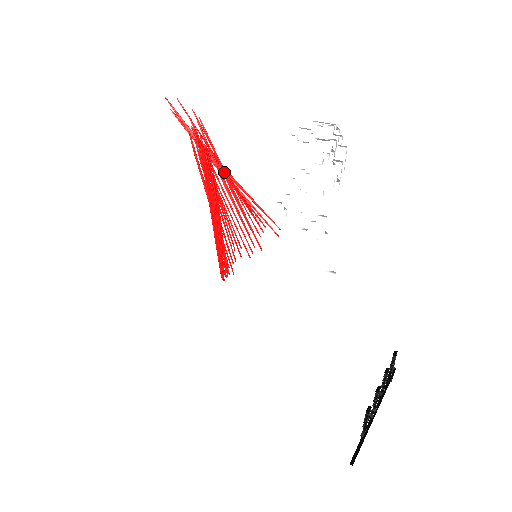
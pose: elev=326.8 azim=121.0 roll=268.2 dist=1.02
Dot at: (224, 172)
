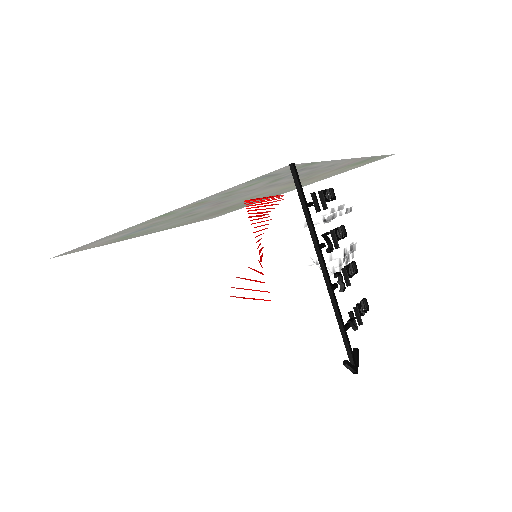
Dot at: occluded
